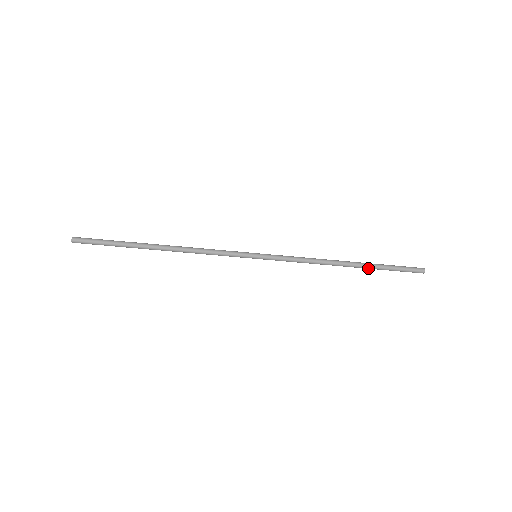
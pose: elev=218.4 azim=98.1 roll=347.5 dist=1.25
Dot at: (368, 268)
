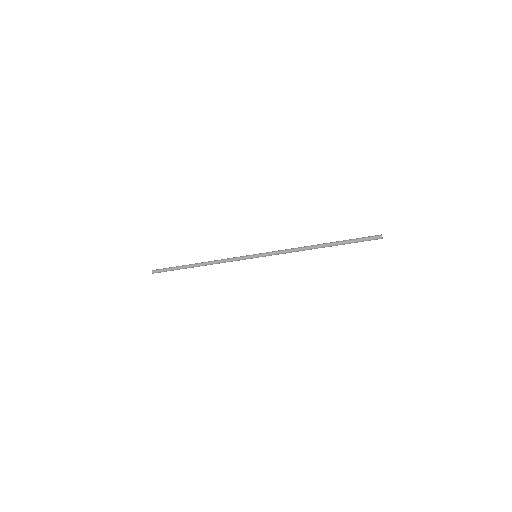
Dot at: (336, 245)
